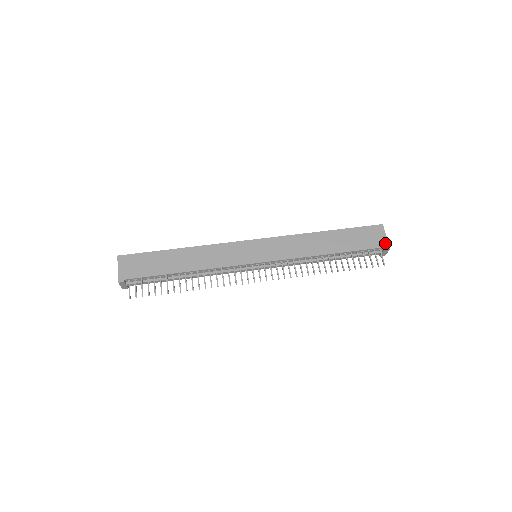
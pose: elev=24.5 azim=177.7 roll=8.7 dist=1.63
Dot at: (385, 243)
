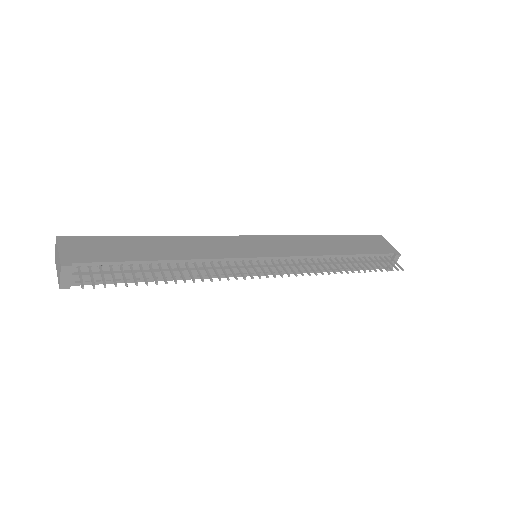
Dot at: (393, 250)
